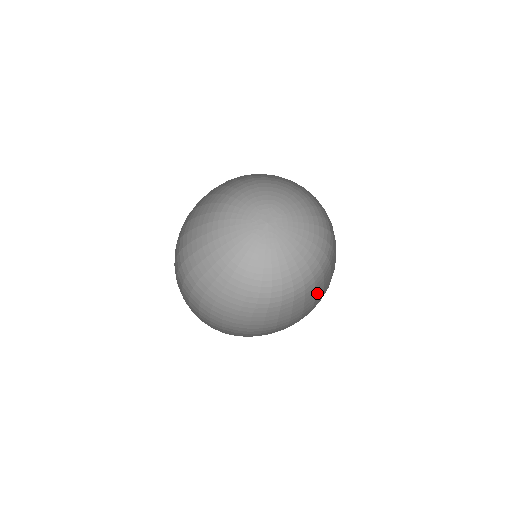
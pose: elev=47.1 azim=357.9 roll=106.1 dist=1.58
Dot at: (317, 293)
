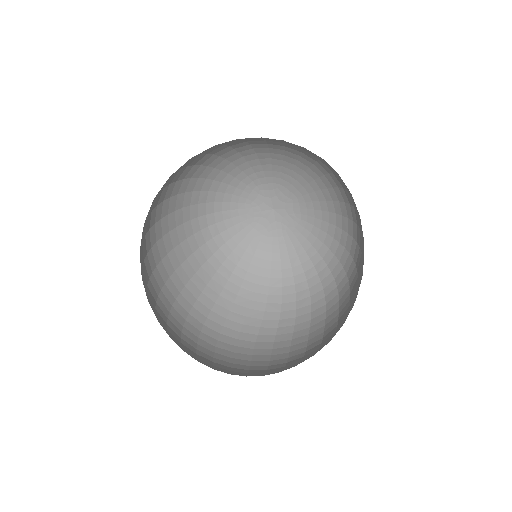
Dot at: occluded
